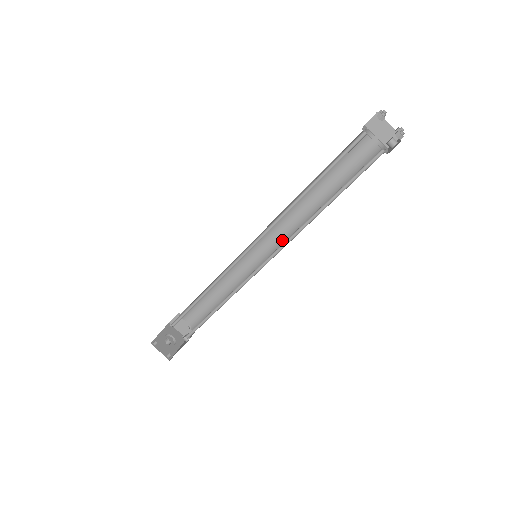
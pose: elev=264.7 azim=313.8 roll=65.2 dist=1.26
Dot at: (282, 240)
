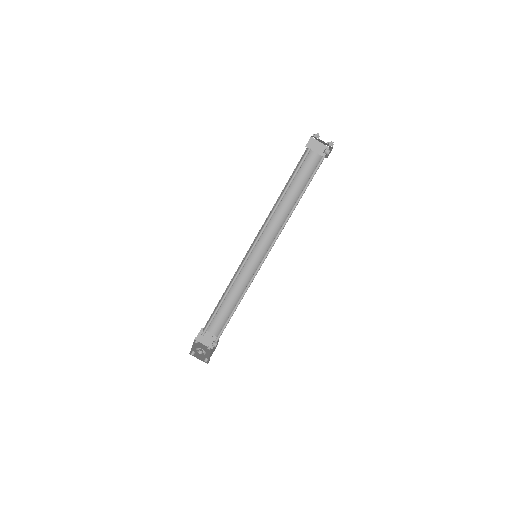
Dot at: (271, 240)
